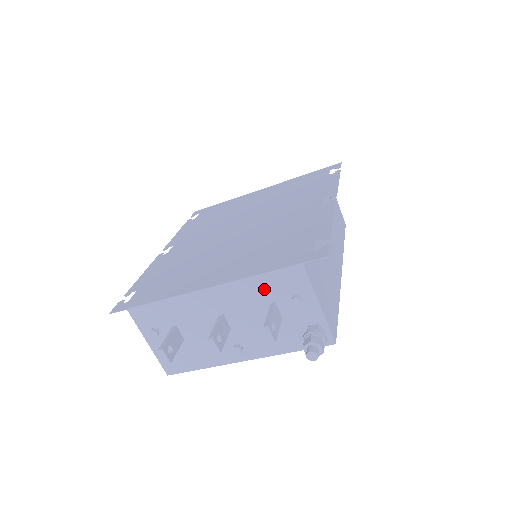
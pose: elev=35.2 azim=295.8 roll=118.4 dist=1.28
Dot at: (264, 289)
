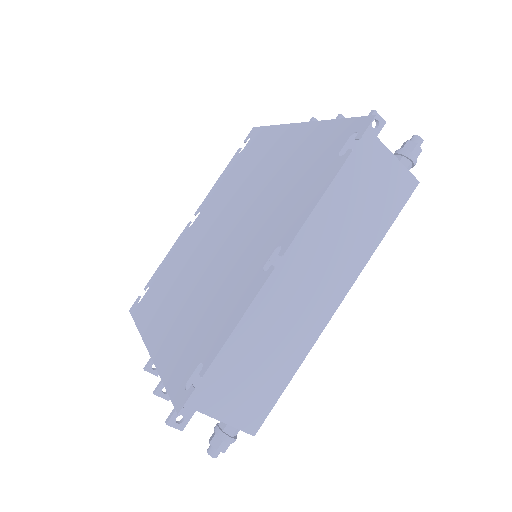
Dot at: occluded
